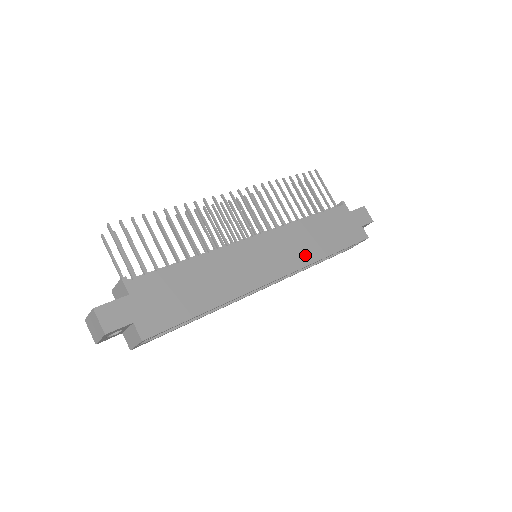
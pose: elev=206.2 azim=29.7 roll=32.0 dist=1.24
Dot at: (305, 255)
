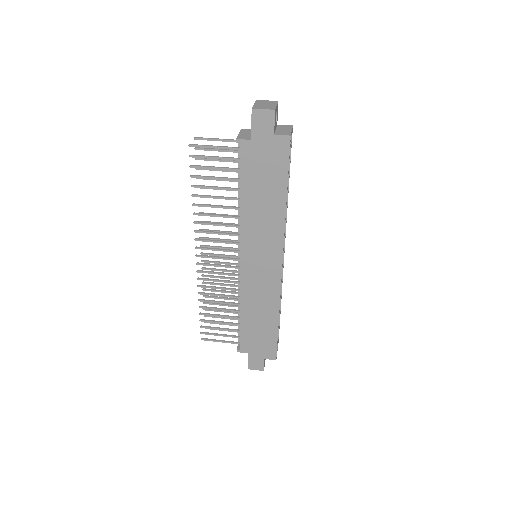
Dot at: (274, 231)
